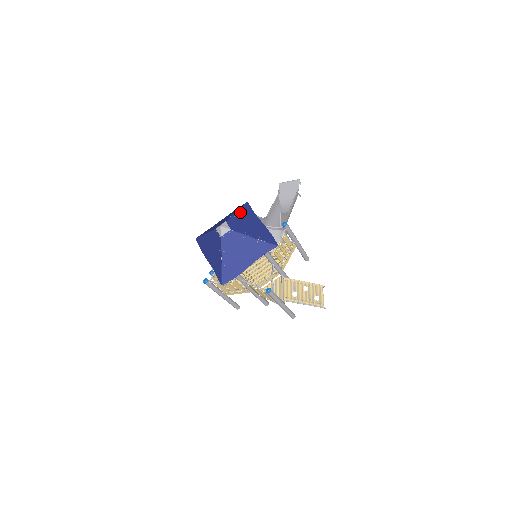
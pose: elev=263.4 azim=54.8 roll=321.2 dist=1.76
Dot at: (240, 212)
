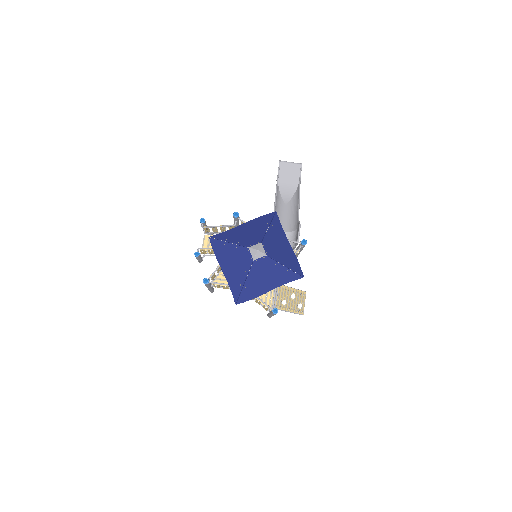
Dot at: (272, 228)
